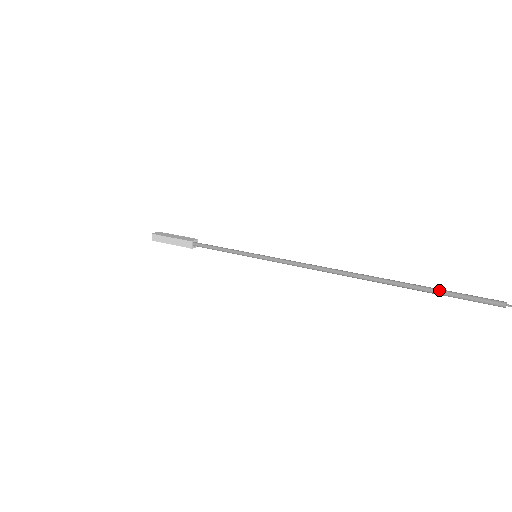
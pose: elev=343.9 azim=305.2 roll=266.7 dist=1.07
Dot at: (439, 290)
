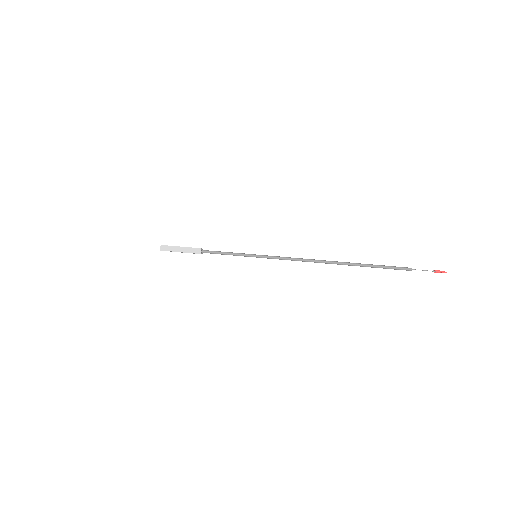
Dot at: (378, 265)
